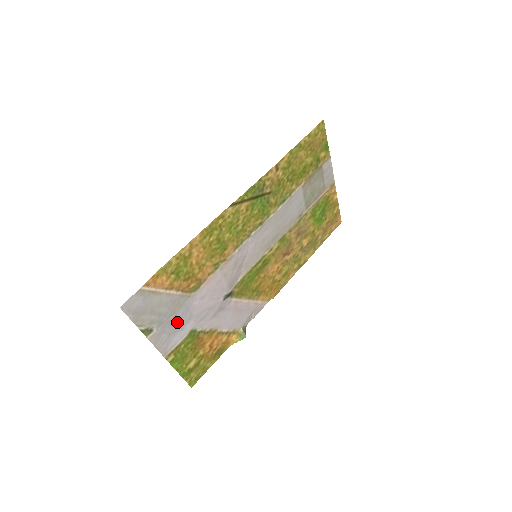
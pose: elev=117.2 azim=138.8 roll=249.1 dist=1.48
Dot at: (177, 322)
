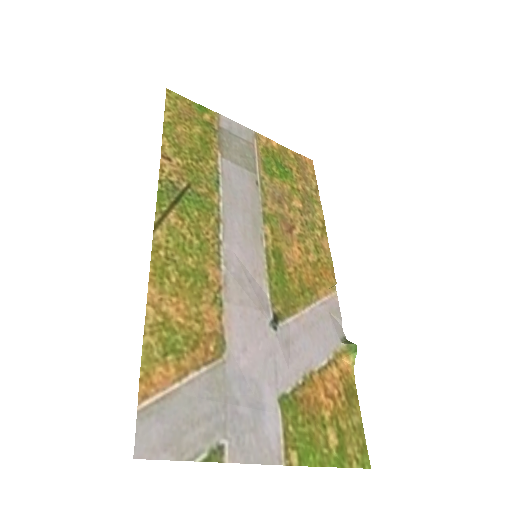
Dot at: (245, 406)
